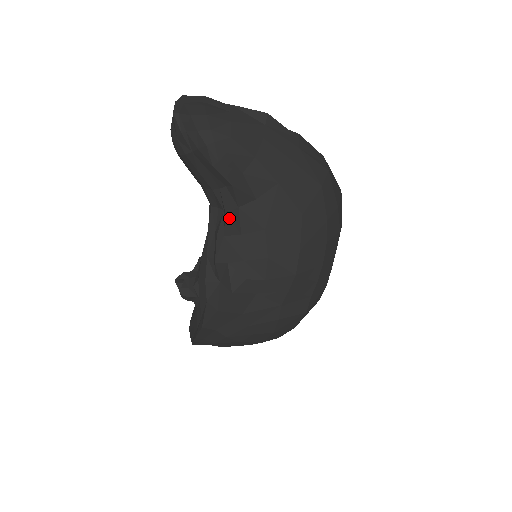
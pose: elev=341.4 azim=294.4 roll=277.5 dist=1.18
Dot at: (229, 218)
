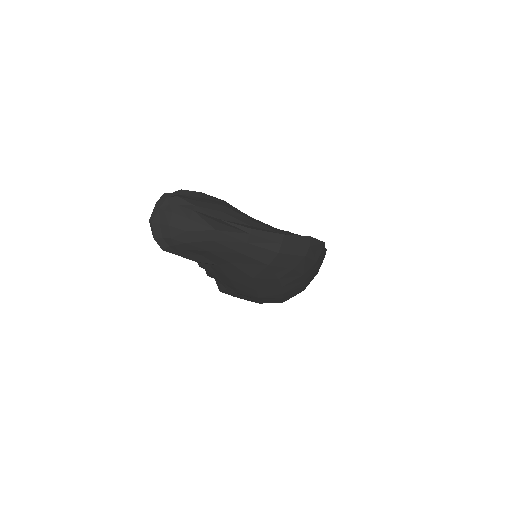
Dot at: (203, 268)
